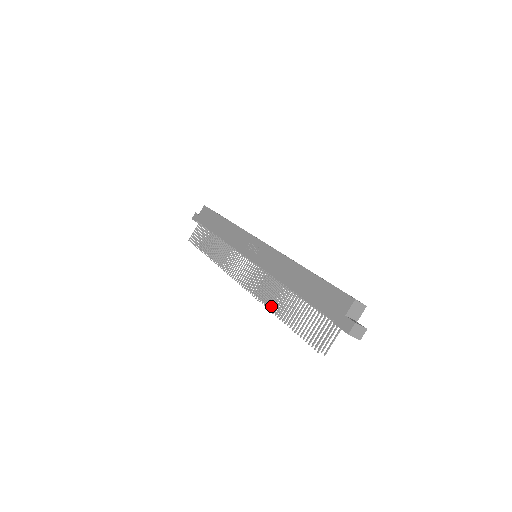
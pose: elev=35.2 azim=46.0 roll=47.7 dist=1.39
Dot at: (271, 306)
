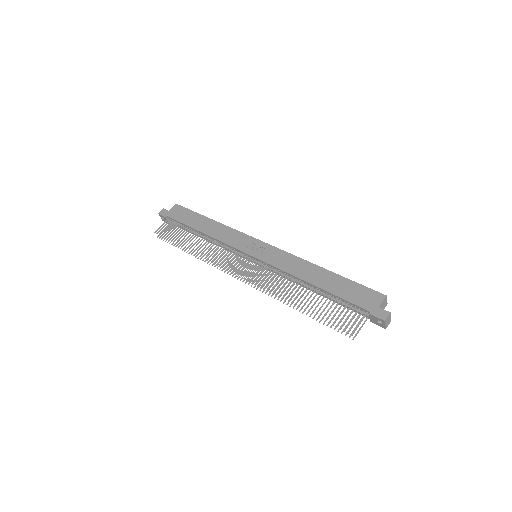
Dot at: (282, 299)
